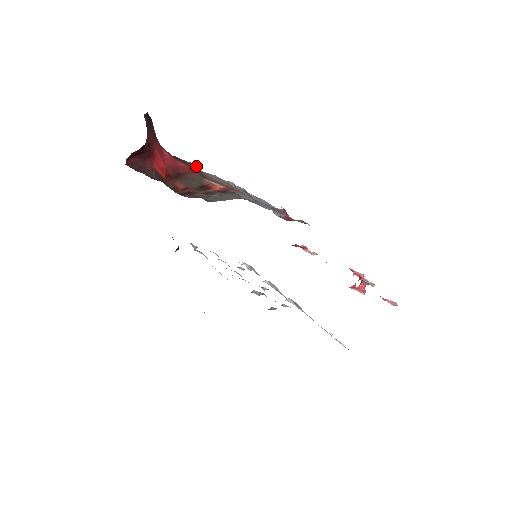
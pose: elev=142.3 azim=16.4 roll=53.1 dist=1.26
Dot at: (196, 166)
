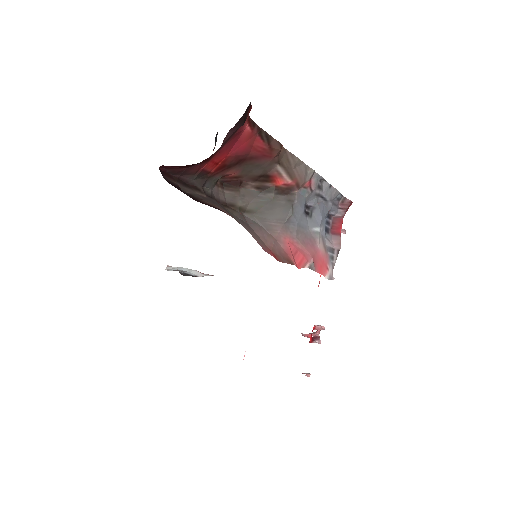
Dot at: (279, 150)
